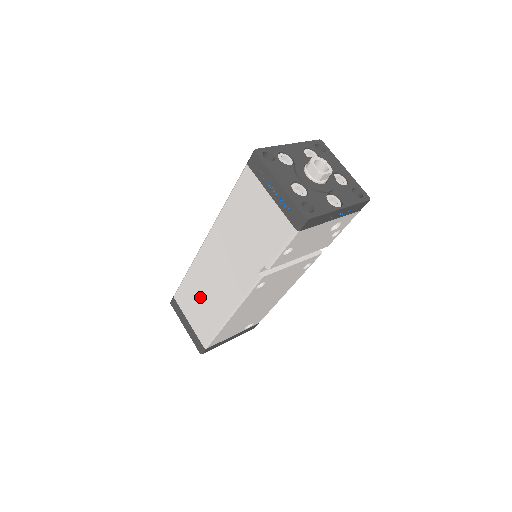
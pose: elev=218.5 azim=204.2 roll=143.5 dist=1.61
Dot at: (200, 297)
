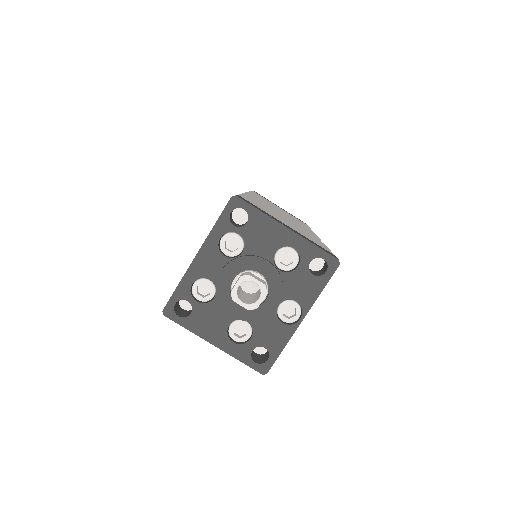
Dot at: occluded
